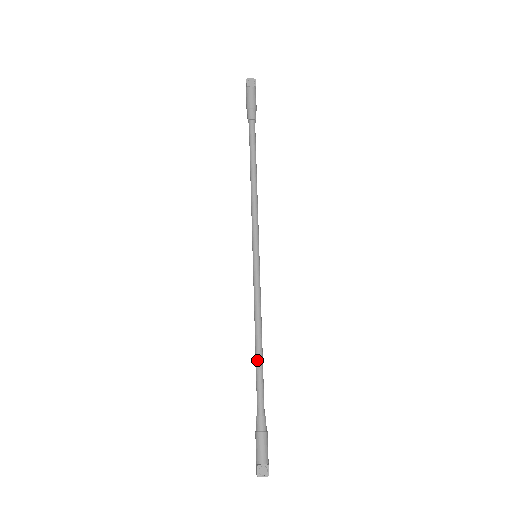
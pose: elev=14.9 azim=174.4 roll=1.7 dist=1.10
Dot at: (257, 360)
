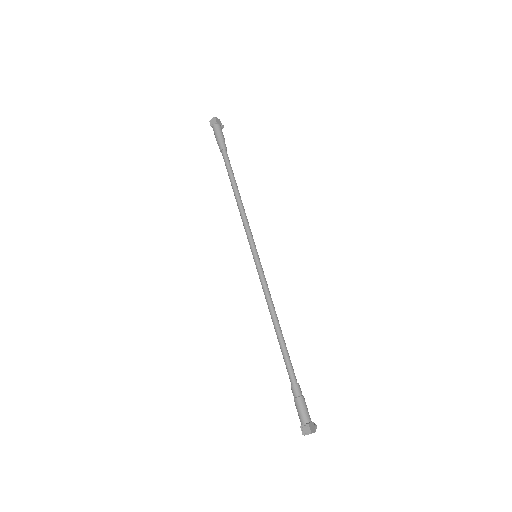
Dot at: (278, 340)
